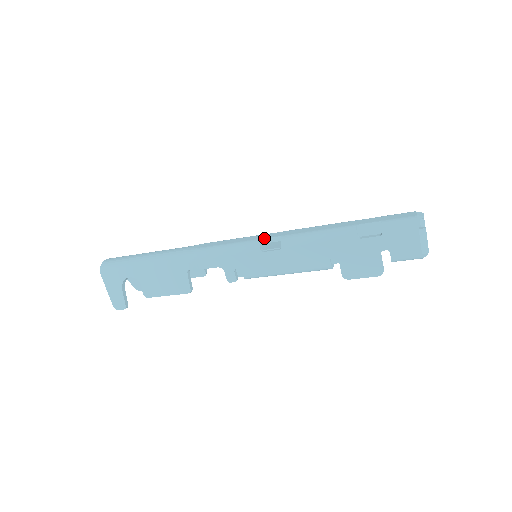
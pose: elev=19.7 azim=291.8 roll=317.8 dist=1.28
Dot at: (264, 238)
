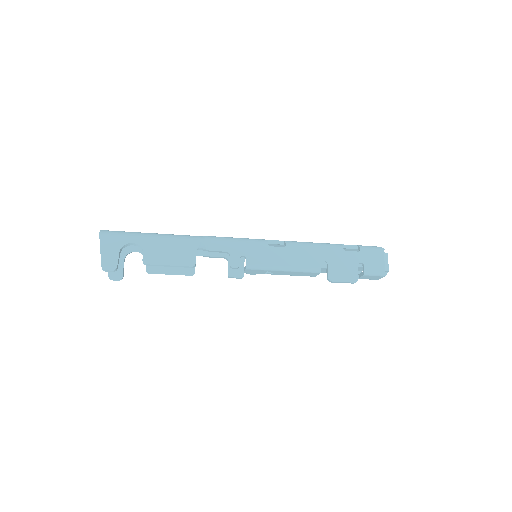
Dot at: occluded
